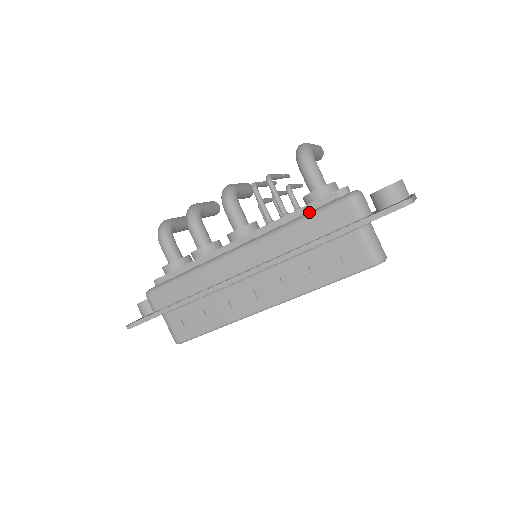
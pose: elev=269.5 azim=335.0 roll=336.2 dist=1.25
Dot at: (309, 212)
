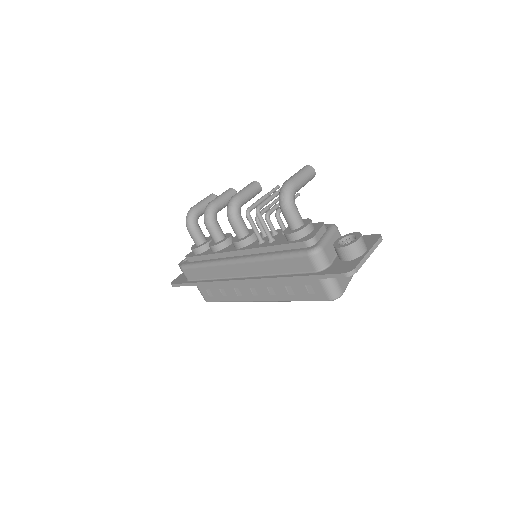
Dot at: (282, 253)
